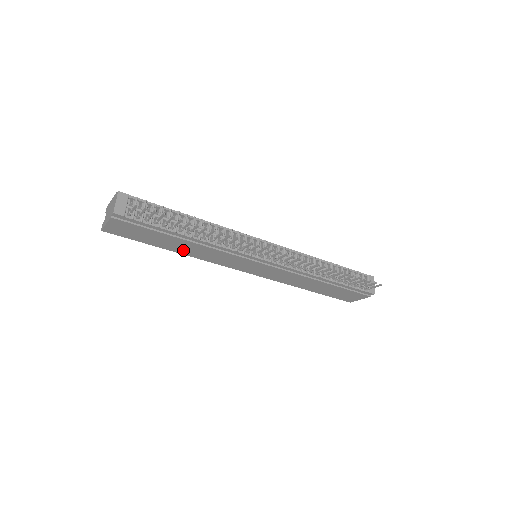
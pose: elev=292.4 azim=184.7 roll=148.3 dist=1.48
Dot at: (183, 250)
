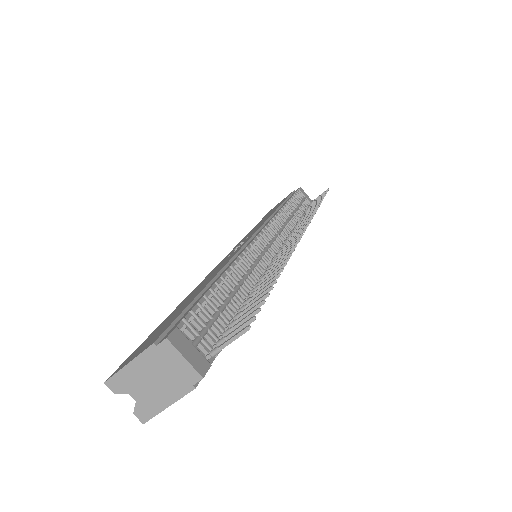
Dot at: occluded
